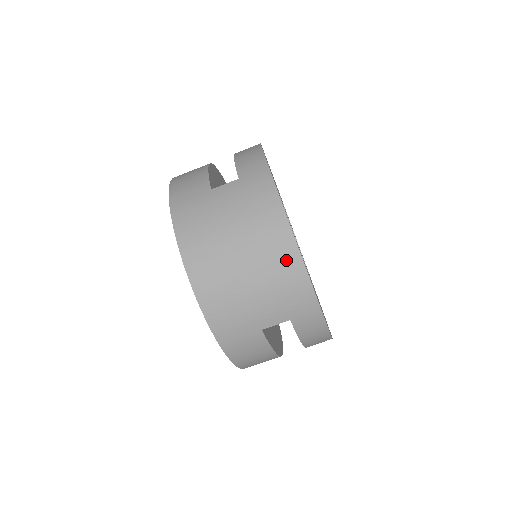
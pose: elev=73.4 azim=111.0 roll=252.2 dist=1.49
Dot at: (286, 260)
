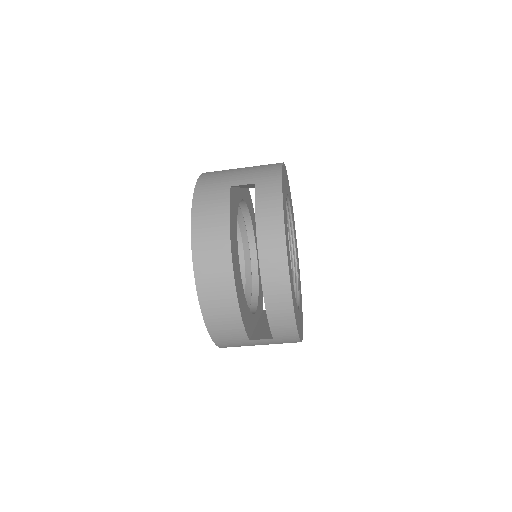
Dot at: occluded
